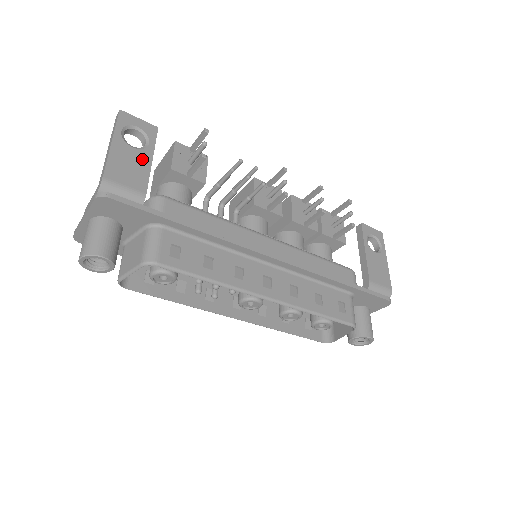
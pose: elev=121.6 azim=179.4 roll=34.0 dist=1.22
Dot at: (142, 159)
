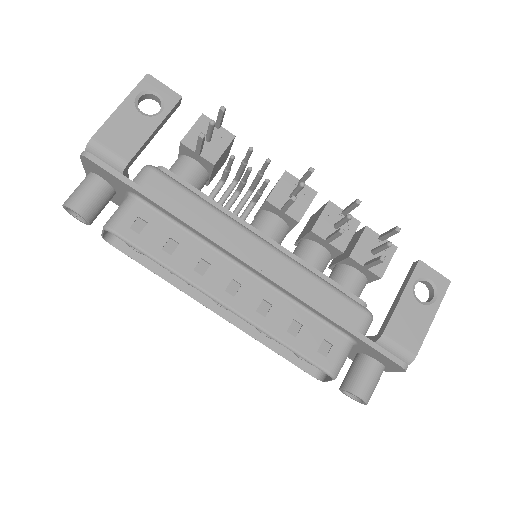
Dot at: (144, 127)
